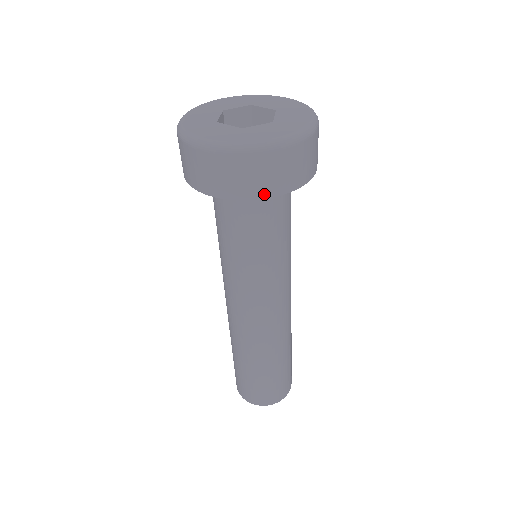
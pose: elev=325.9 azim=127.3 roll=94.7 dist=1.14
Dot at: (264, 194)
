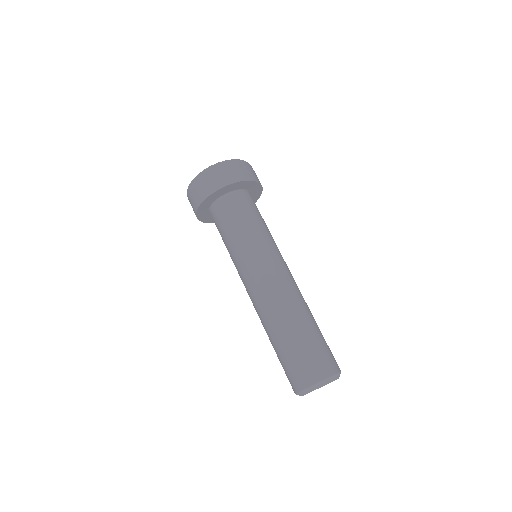
Dot at: (205, 197)
